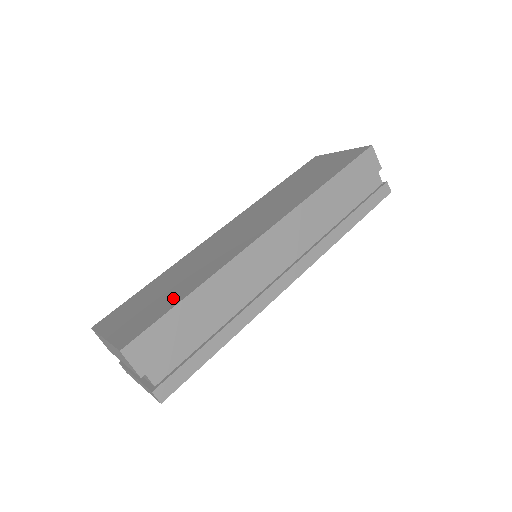
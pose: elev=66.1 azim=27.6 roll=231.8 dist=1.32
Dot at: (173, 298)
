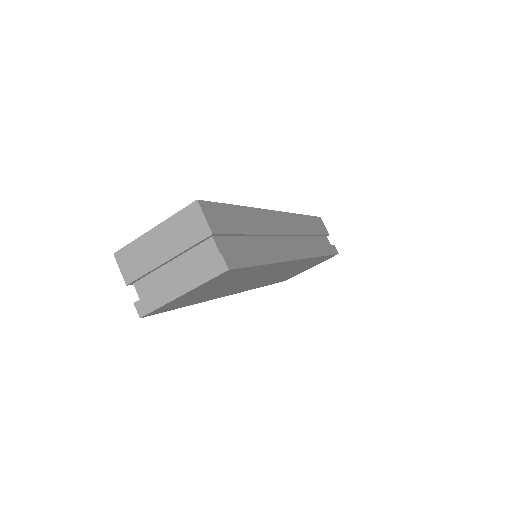
Dot at: occluded
